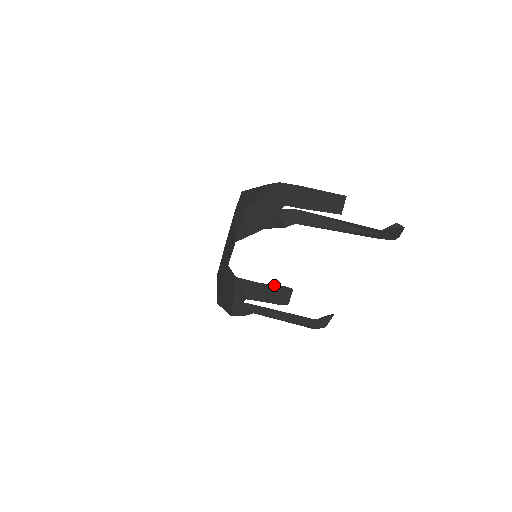
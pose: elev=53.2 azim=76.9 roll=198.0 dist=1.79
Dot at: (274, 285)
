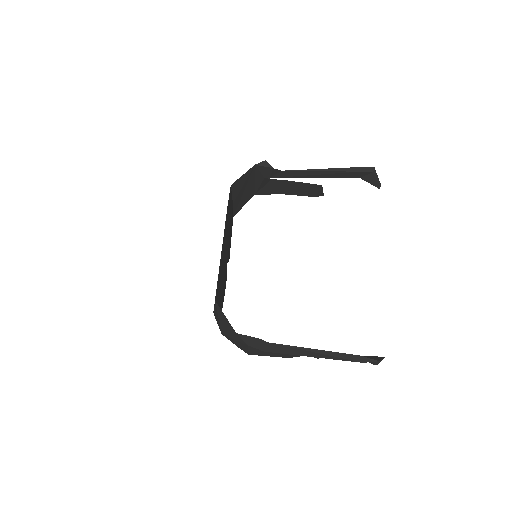
Dot at: occluded
